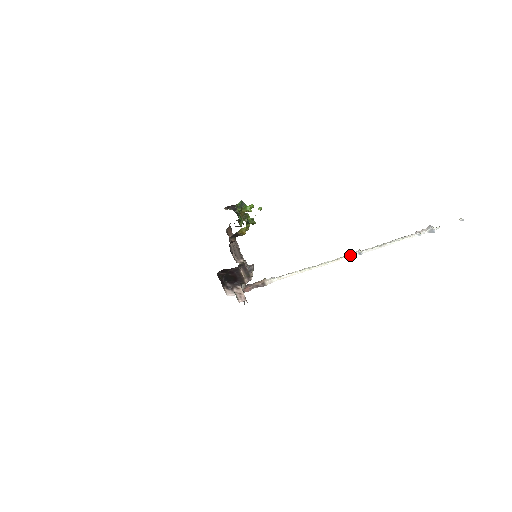
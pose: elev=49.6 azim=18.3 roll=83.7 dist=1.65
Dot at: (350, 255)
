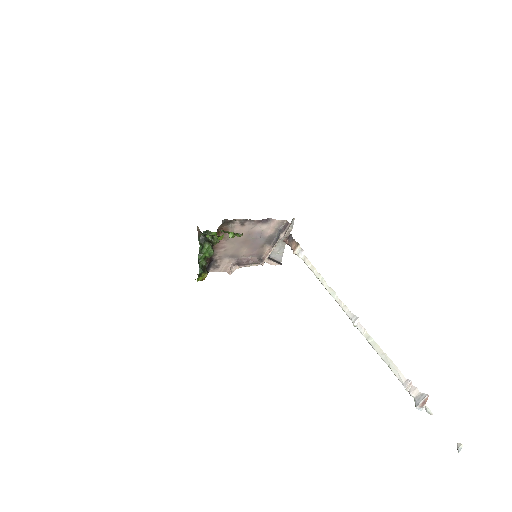
Dot at: (347, 314)
